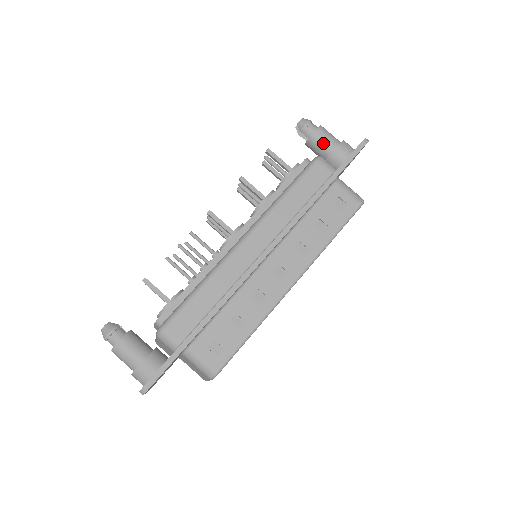
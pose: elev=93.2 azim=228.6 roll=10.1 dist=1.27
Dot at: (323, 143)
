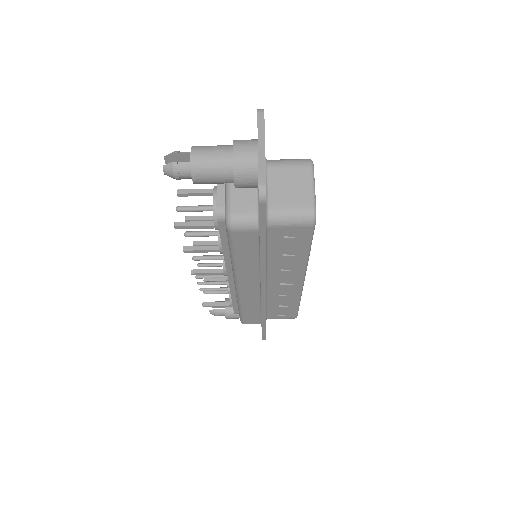
Dot at: (215, 183)
